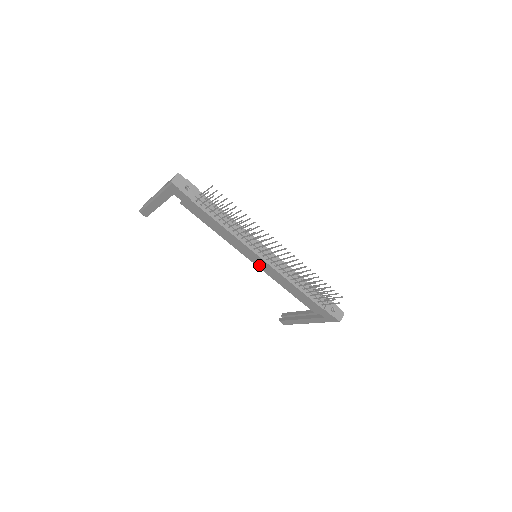
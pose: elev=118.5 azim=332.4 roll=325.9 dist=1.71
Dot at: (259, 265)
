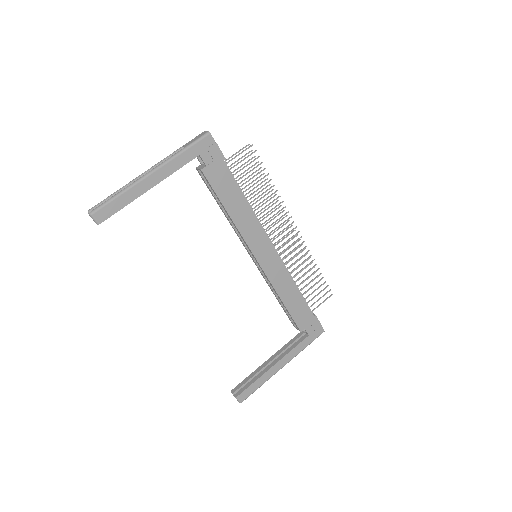
Dot at: (264, 263)
